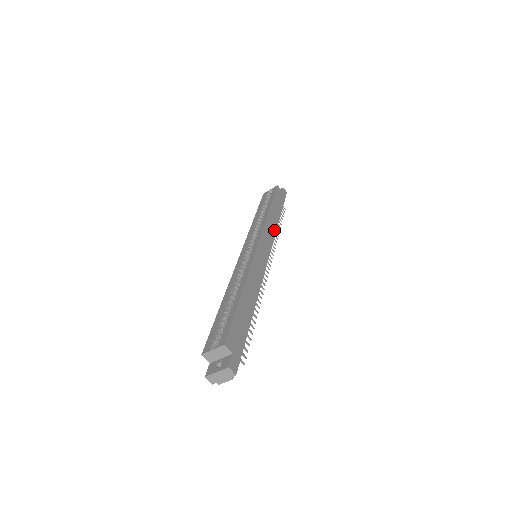
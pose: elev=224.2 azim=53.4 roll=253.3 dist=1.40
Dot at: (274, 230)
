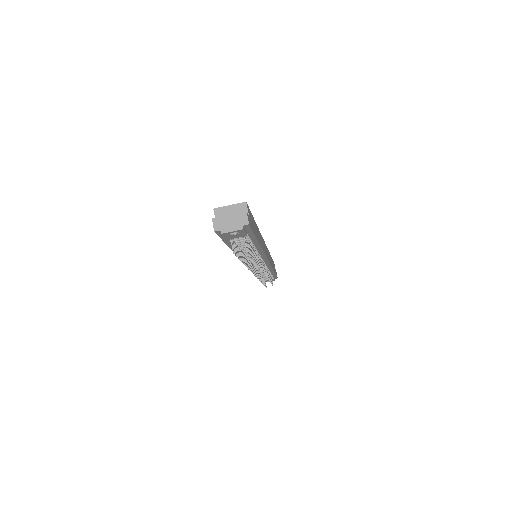
Dot at: occluded
